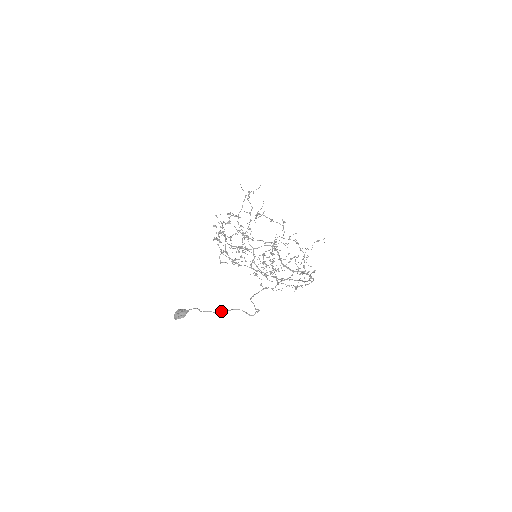
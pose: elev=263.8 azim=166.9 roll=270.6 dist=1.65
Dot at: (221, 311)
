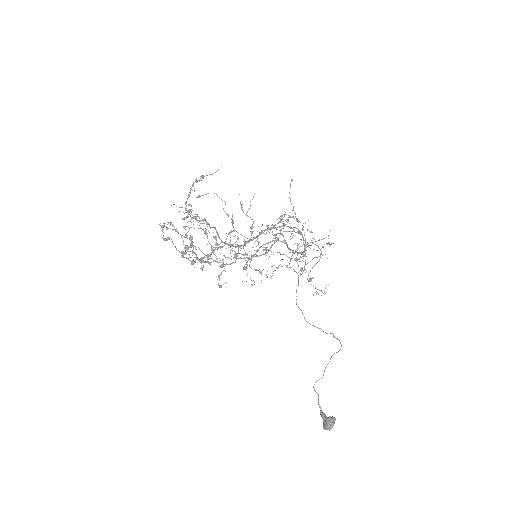
Dot at: (324, 372)
